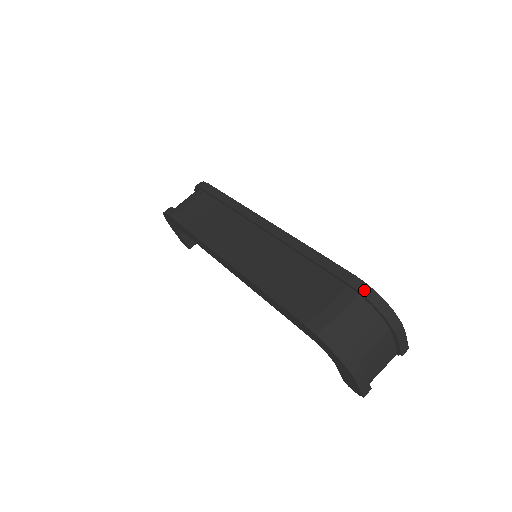
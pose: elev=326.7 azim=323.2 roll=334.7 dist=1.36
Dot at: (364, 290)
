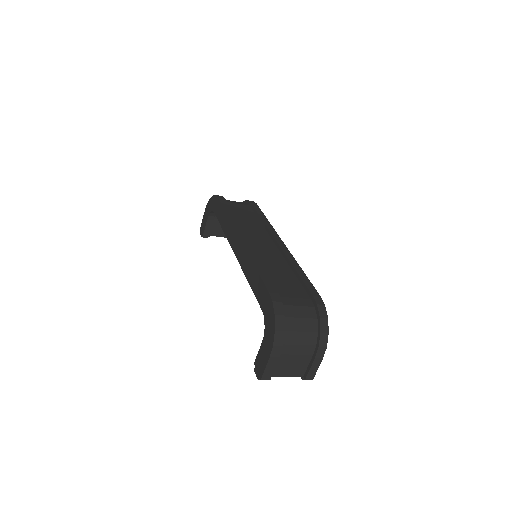
Dot at: (320, 306)
